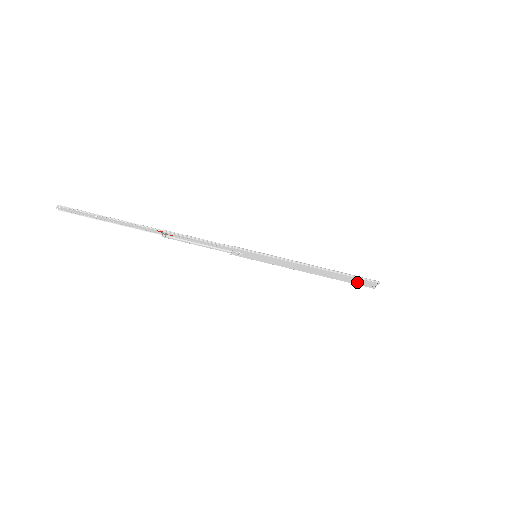
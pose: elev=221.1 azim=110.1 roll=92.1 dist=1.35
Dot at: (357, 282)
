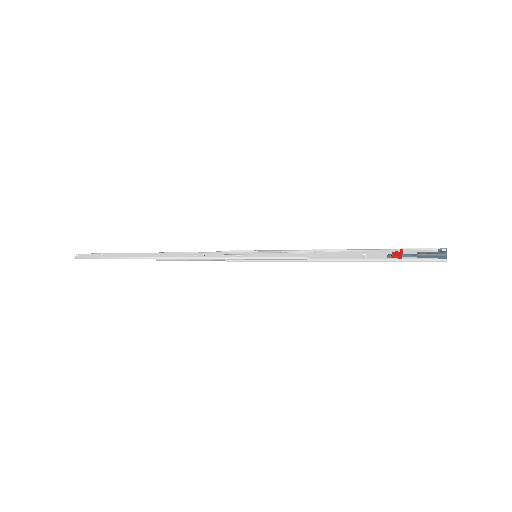
Dot at: (410, 254)
